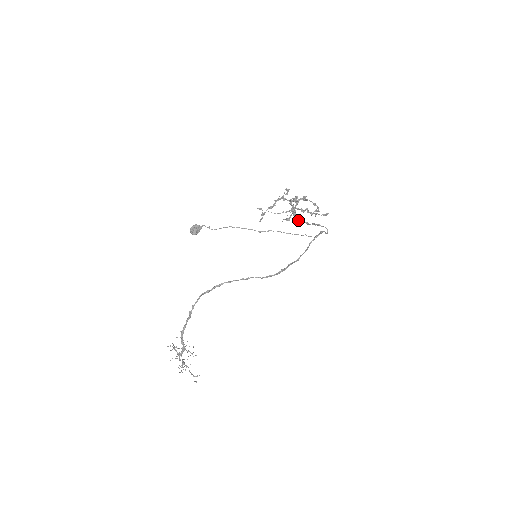
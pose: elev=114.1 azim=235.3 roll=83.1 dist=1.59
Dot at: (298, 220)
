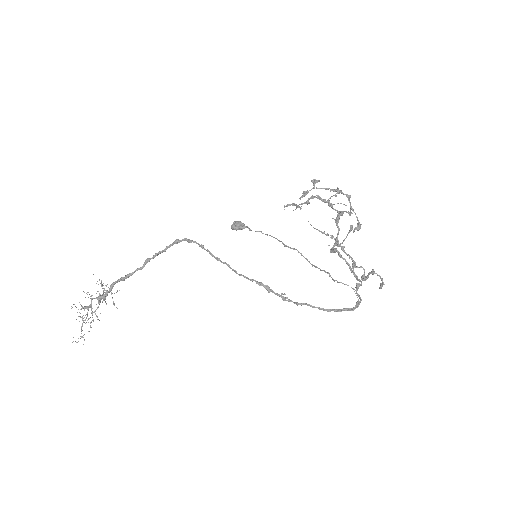
Dot at: (333, 248)
